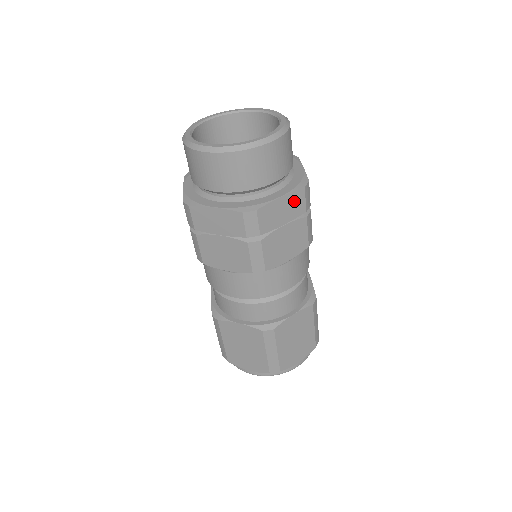
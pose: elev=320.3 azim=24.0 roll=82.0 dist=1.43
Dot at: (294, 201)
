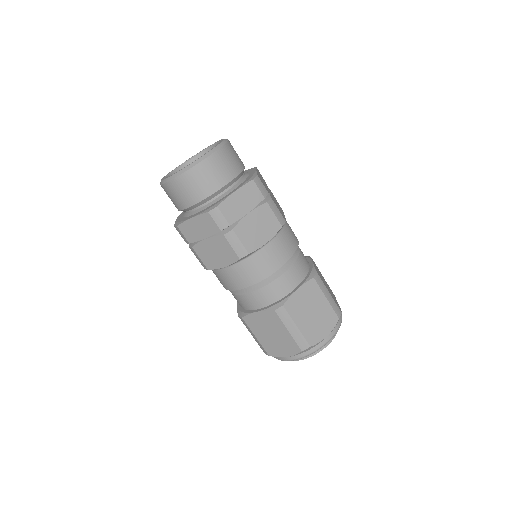
Dot at: (260, 175)
